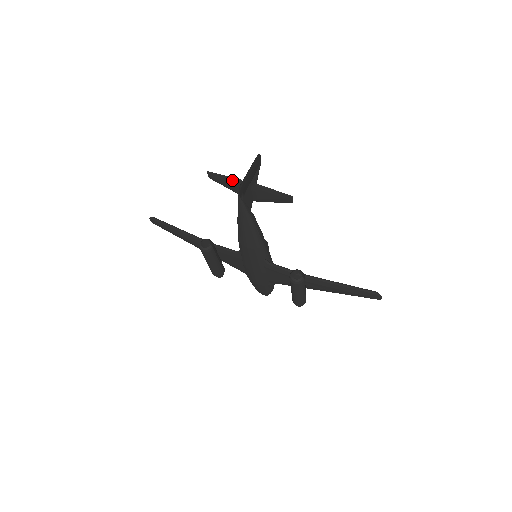
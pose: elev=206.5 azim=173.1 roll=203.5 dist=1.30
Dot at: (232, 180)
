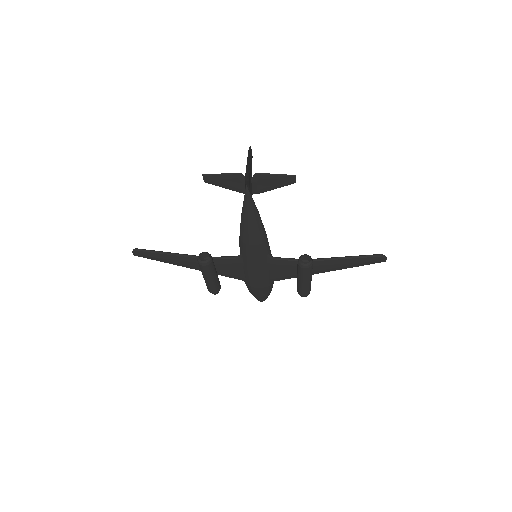
Dot at: (231, 176)
